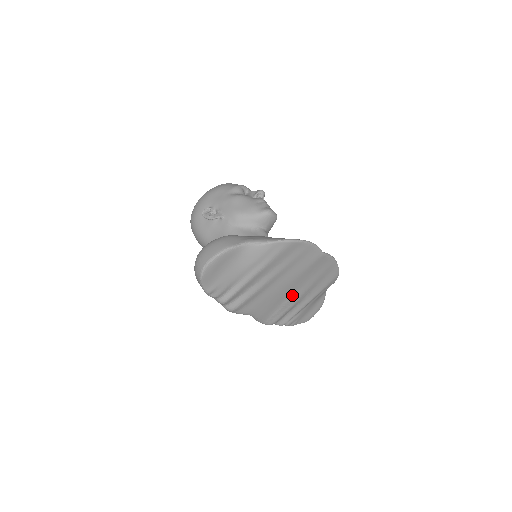
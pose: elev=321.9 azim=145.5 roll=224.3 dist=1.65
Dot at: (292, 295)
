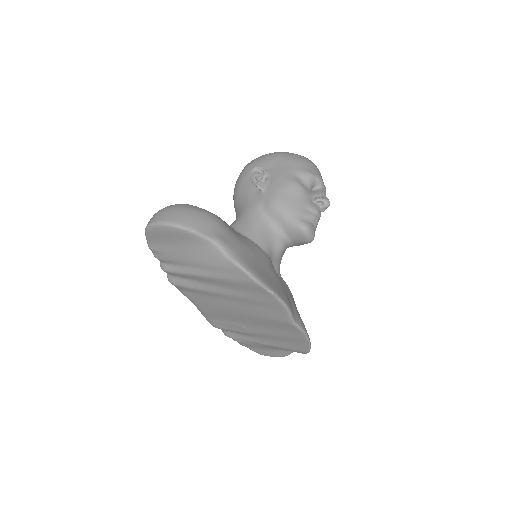
Dot at: (244, 324)
